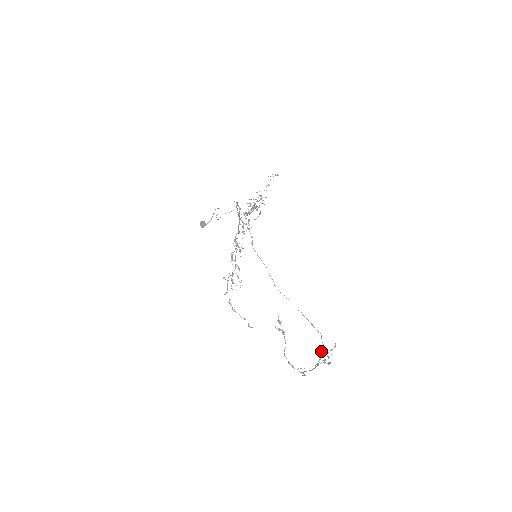
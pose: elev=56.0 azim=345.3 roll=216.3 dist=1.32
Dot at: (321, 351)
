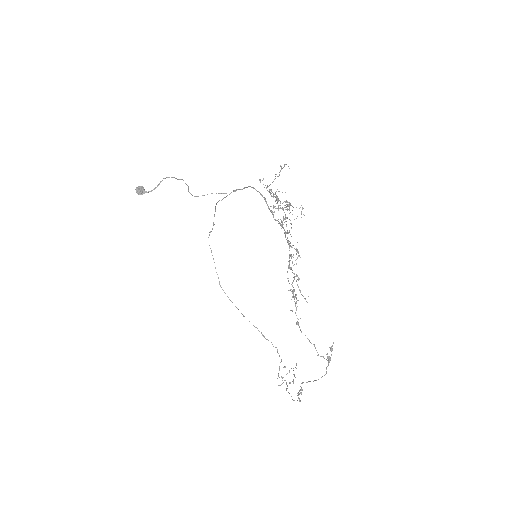
Dot at: occluded
